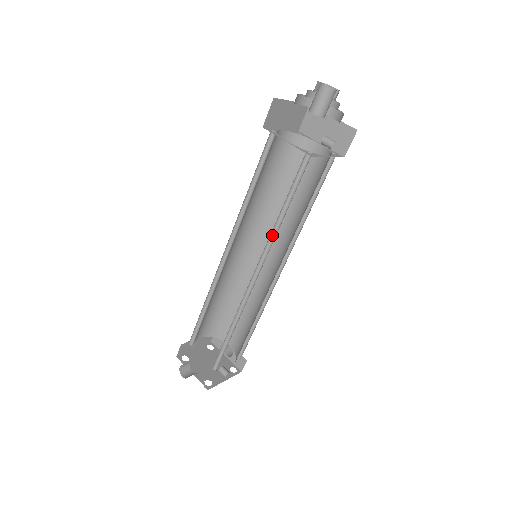
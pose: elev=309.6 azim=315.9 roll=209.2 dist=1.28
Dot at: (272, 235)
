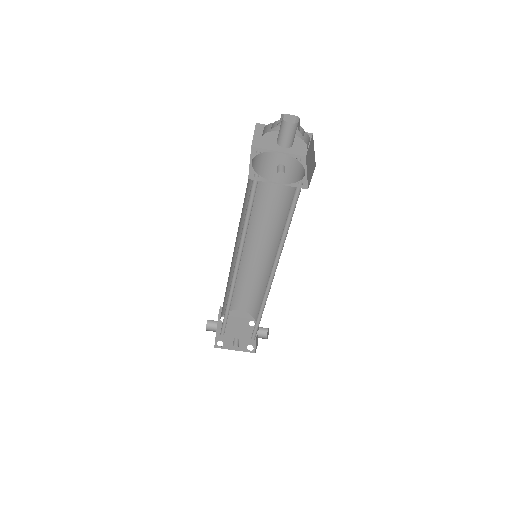
Dot at: (244, 239)
